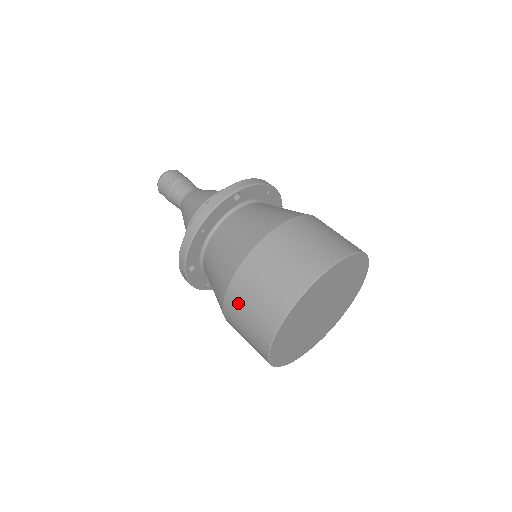
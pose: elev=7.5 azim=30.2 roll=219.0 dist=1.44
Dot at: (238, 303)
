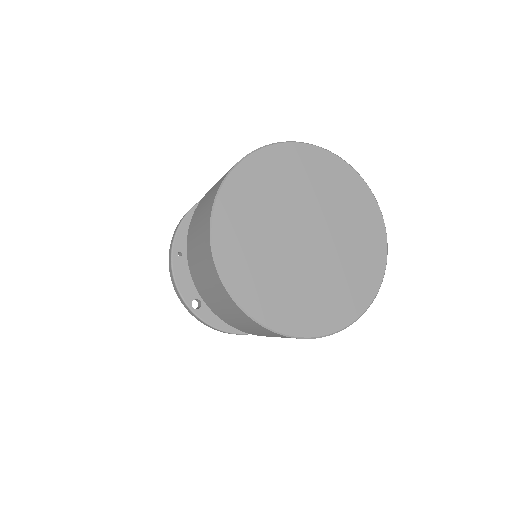
Dot at: (197, 277)
